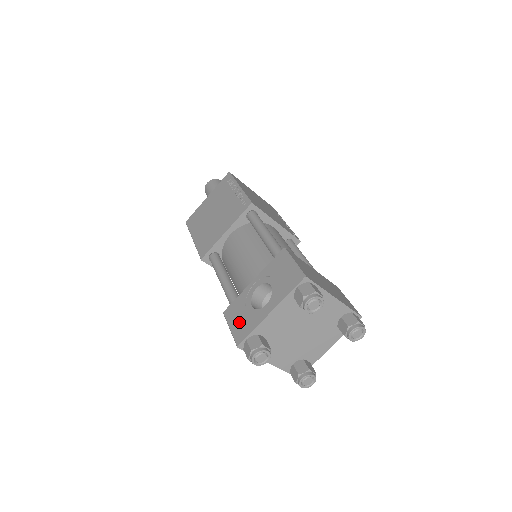
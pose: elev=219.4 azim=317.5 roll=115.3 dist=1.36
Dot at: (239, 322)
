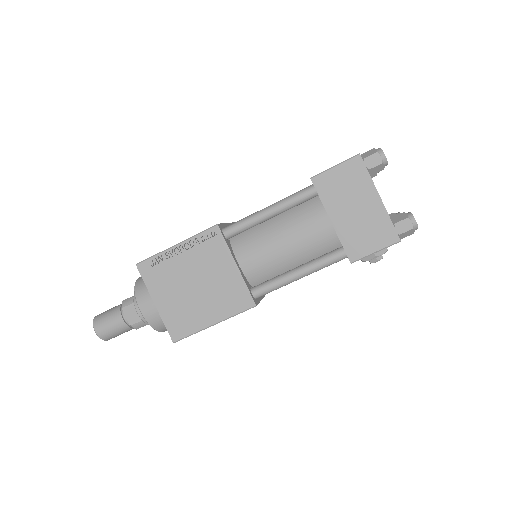
Dot at: occluded
